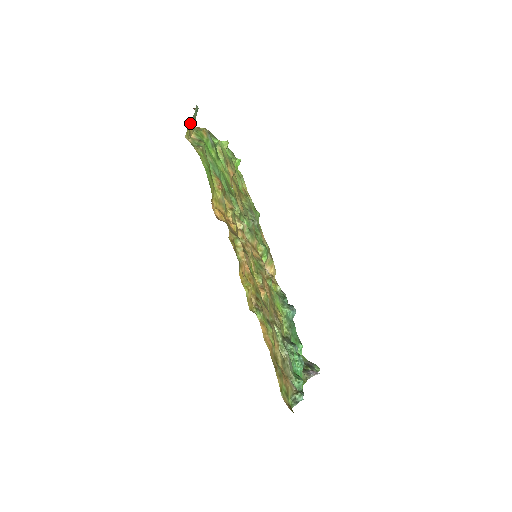
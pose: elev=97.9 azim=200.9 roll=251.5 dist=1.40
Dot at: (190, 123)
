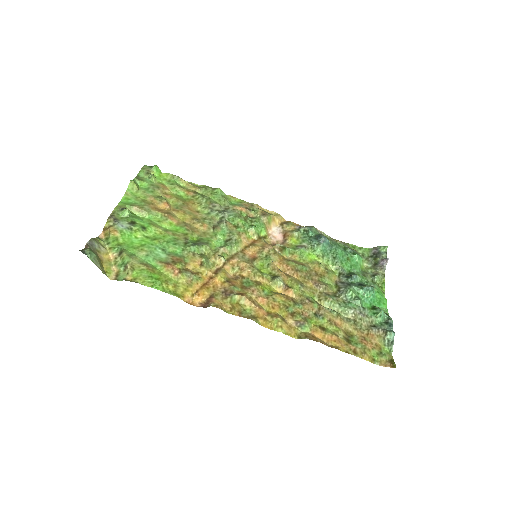
Dot at: (99, 267)
